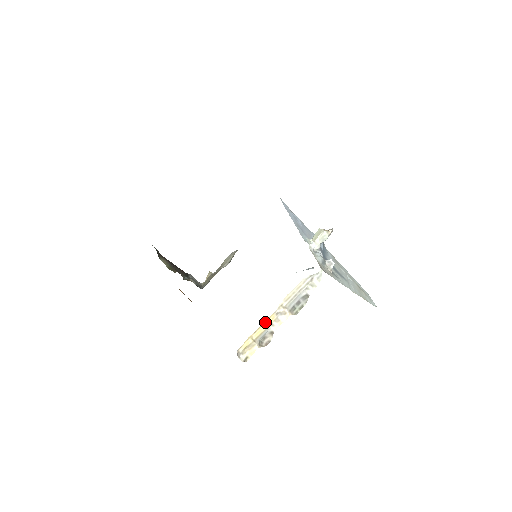
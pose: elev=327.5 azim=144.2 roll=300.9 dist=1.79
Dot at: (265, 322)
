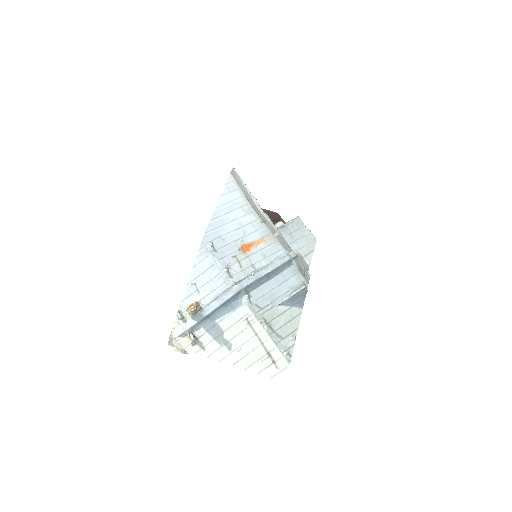
Dot at: occluded
